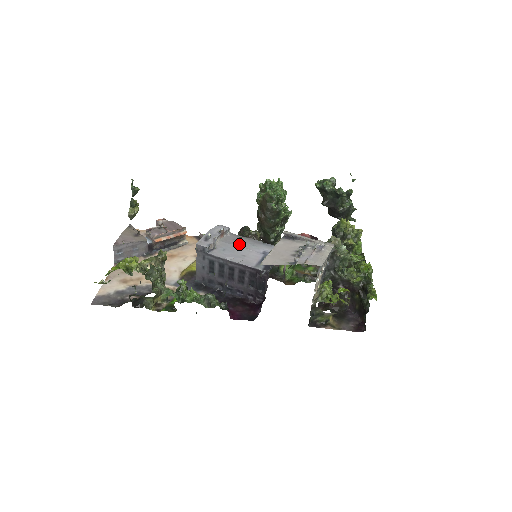
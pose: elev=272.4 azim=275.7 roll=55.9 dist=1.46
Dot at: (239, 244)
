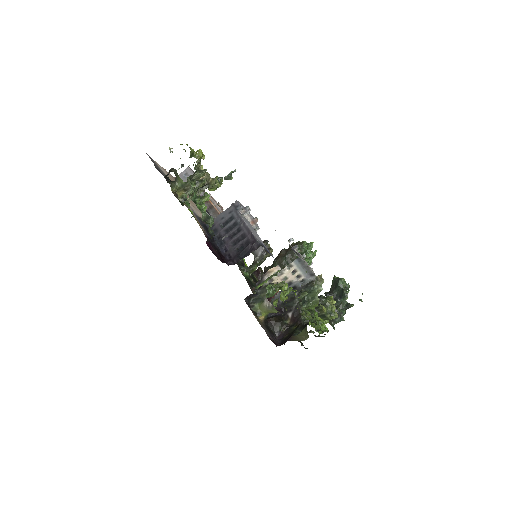
Dot at: occluded
